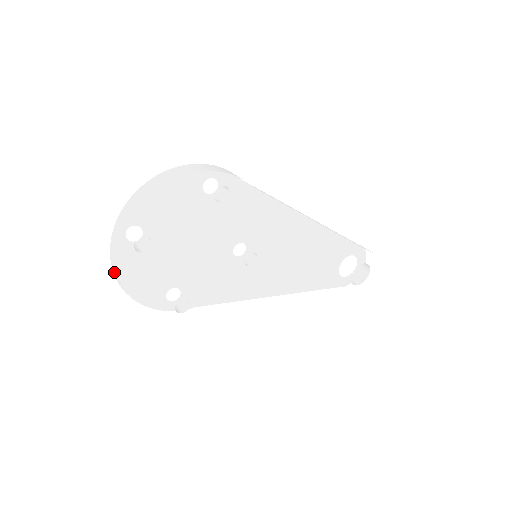
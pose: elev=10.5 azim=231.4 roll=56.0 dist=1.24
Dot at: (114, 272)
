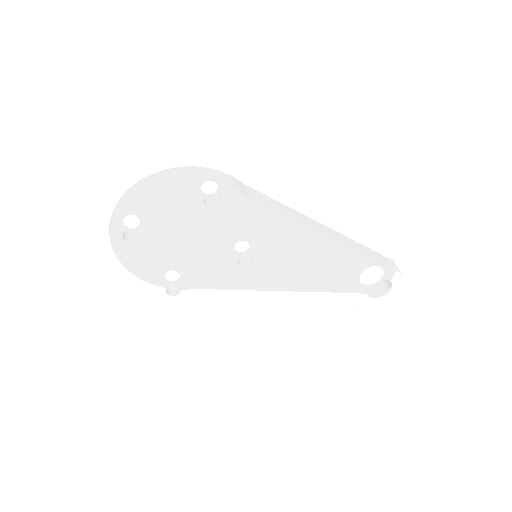
Dot at: occluded
